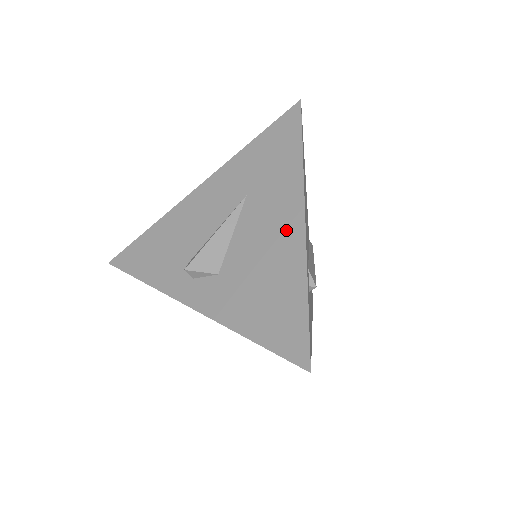
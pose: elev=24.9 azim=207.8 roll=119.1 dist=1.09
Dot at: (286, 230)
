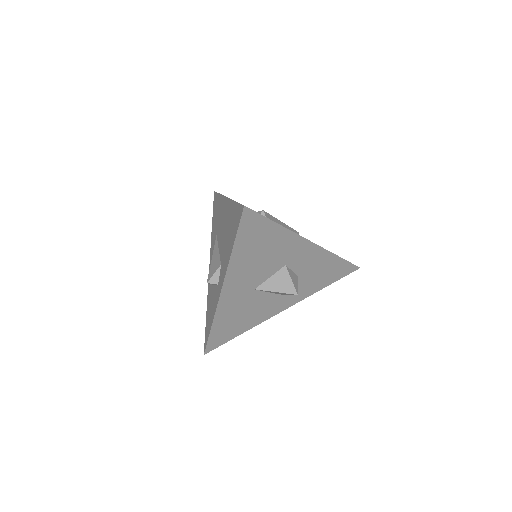
Dot at: (225, 211)
